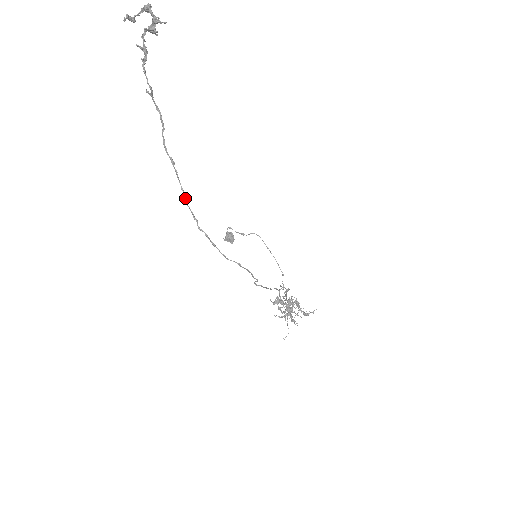
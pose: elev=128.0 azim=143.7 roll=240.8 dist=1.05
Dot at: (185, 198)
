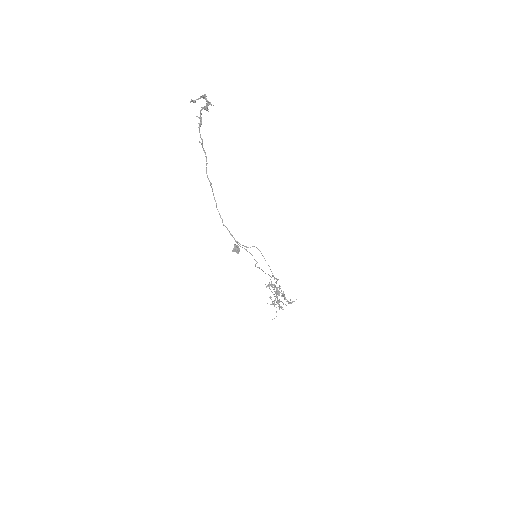
Dot at: (216, 205)
